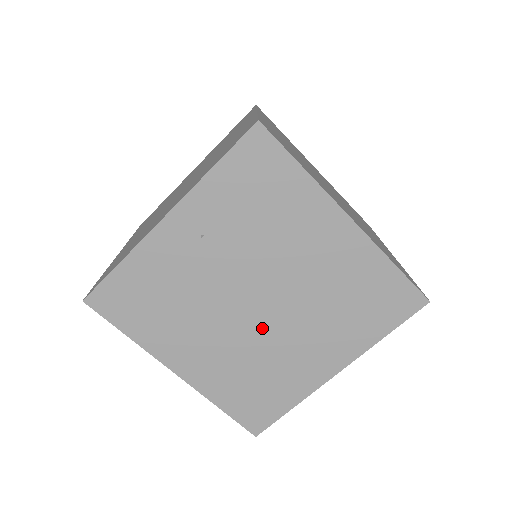
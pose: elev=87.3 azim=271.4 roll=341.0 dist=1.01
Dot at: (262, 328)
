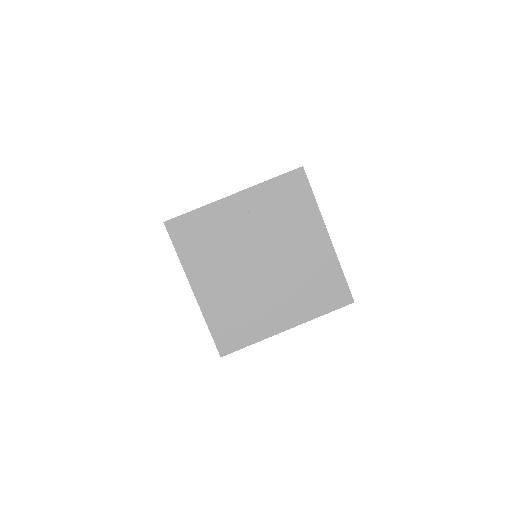
Dot at: (257, 281)
